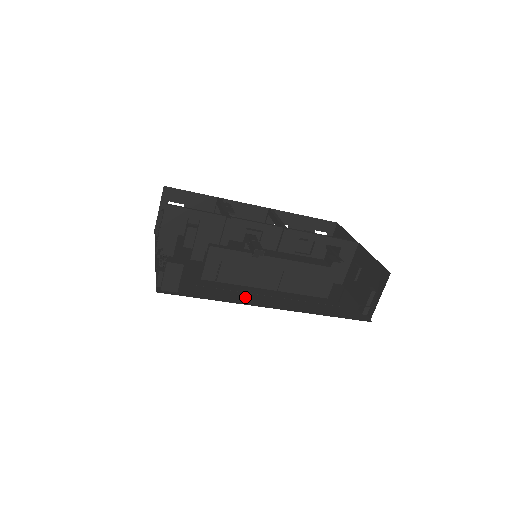
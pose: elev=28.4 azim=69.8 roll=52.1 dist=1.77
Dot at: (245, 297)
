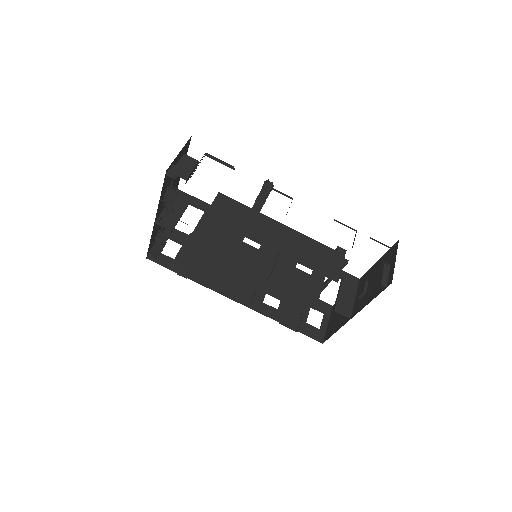
Dot at: occluded
